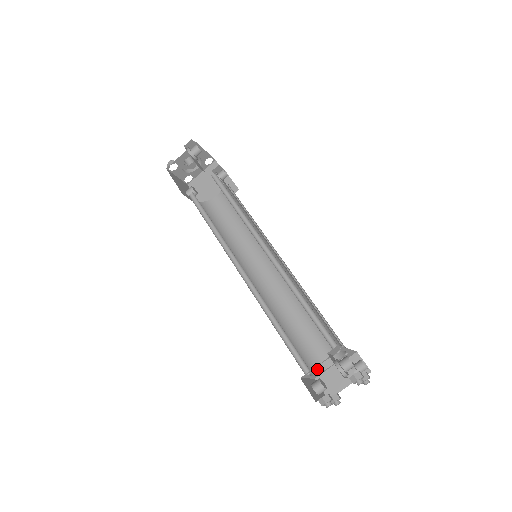
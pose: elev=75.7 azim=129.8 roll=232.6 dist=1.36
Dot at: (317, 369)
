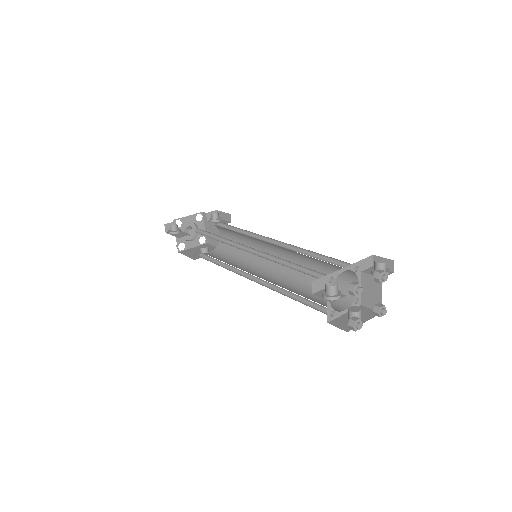
Dot at: (351, 298)
